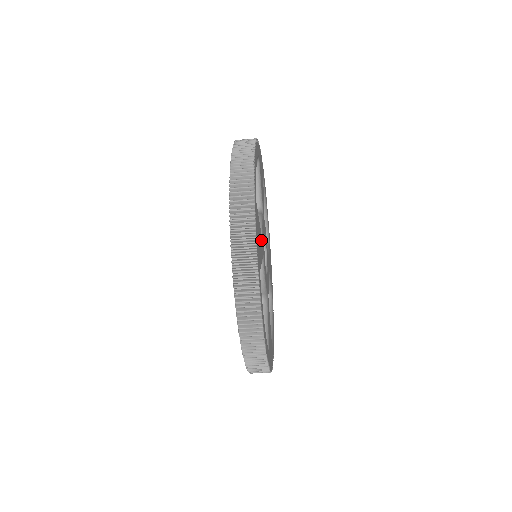
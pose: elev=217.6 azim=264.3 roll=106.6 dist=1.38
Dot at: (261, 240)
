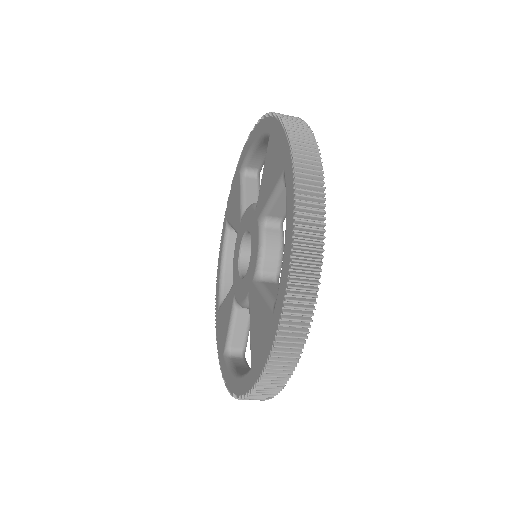
Dot at: occluded
